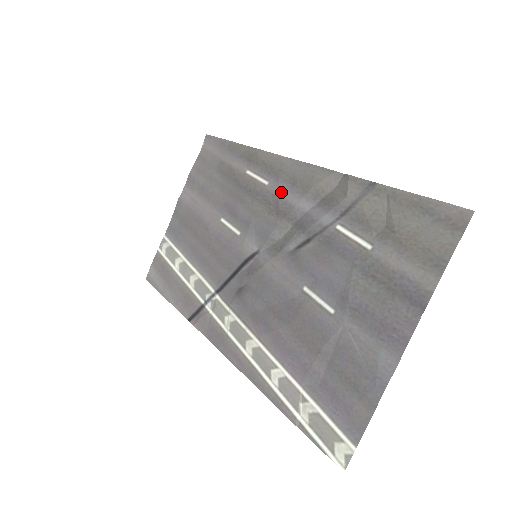
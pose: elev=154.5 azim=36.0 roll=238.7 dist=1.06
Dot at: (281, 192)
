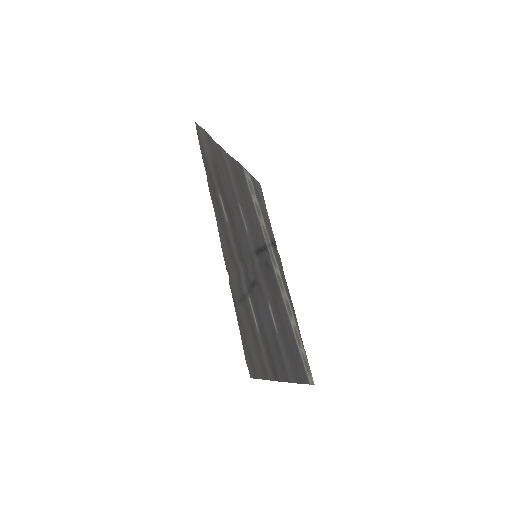
Dot at: (231, 239)
